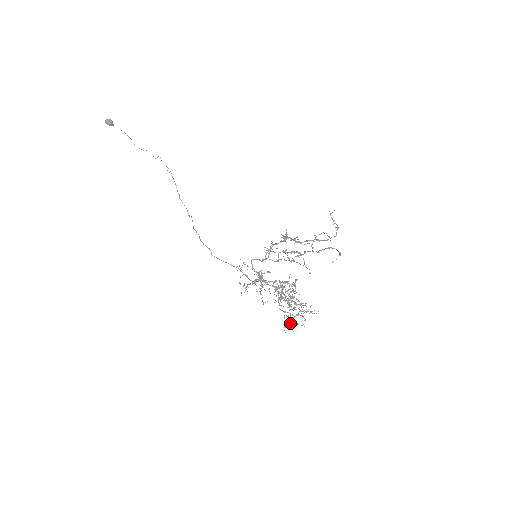
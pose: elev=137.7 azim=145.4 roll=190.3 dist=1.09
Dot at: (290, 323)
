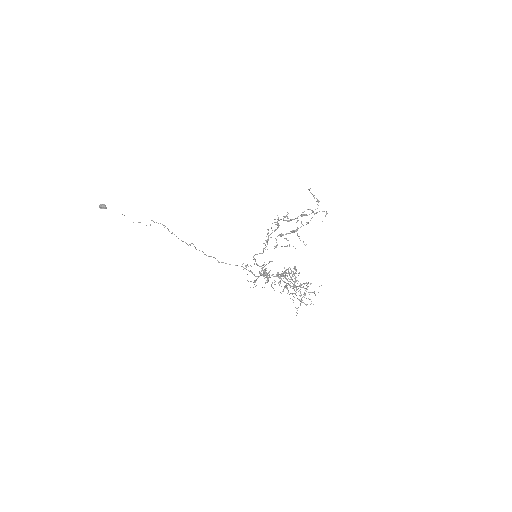
Dot at: (300, 305)
